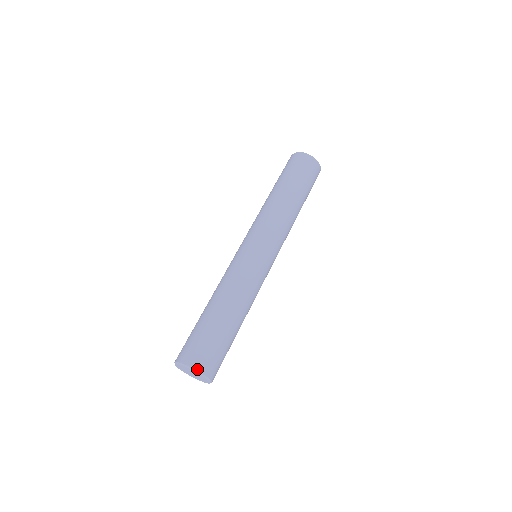
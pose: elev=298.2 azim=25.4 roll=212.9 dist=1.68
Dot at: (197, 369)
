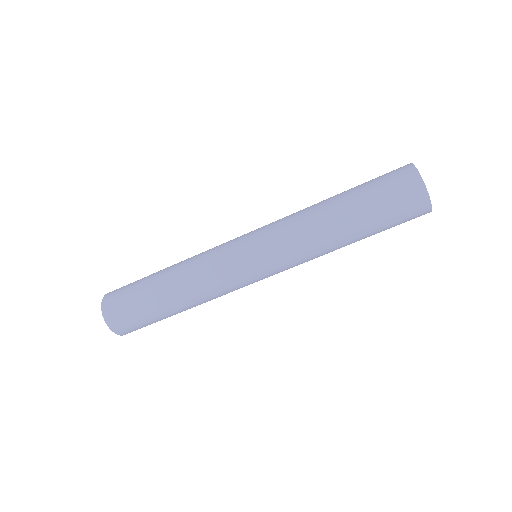
Dot at: occluded
